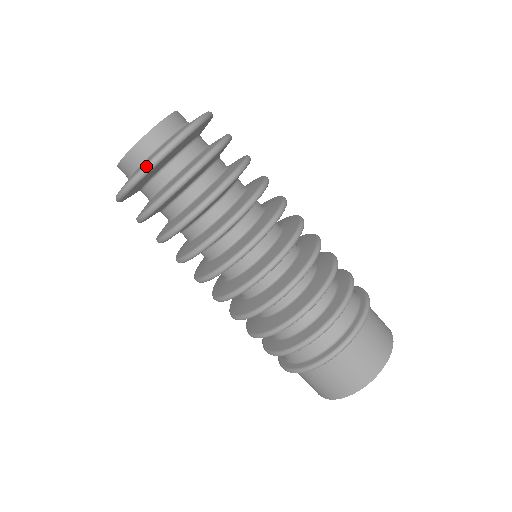
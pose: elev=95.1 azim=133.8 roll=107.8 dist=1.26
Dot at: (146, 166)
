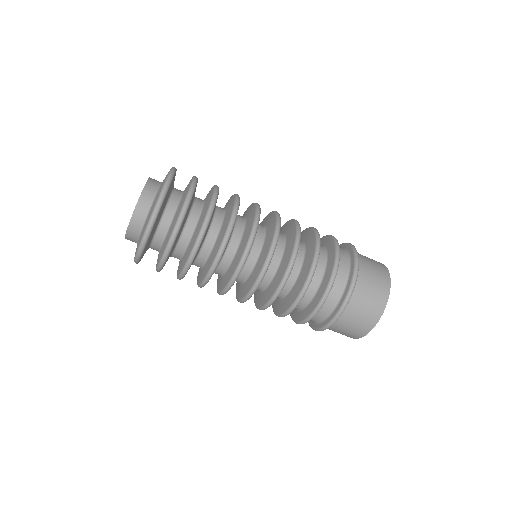
Dot at: (149, 223)
